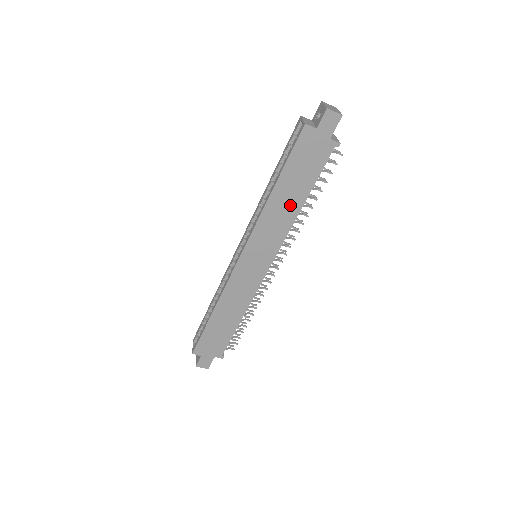
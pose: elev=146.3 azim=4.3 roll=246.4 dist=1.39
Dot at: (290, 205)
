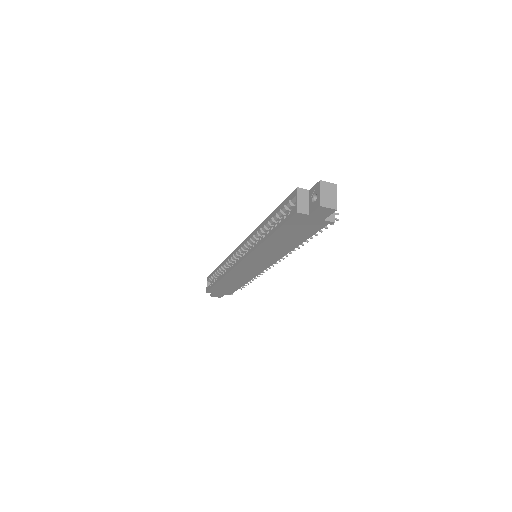
Dot at: (284, 246)
